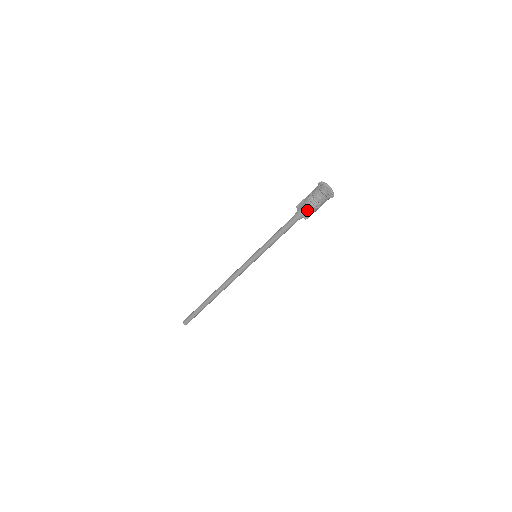
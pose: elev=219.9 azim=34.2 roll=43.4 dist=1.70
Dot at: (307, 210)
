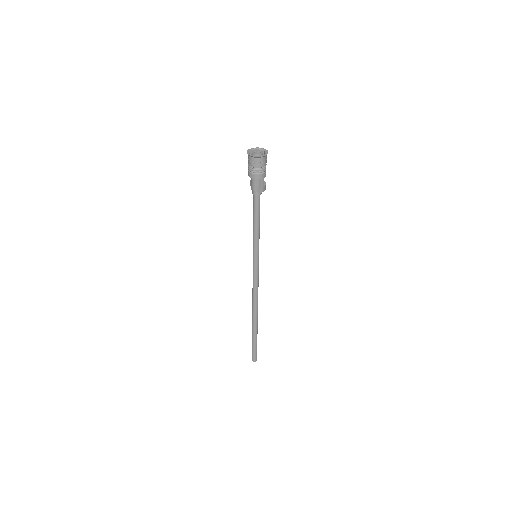
Dot at: (255, 182)
